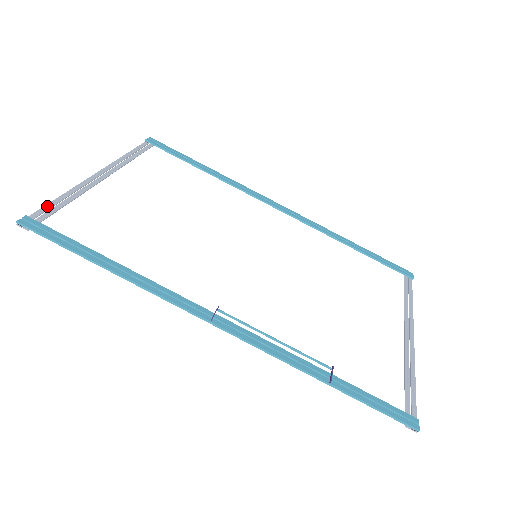
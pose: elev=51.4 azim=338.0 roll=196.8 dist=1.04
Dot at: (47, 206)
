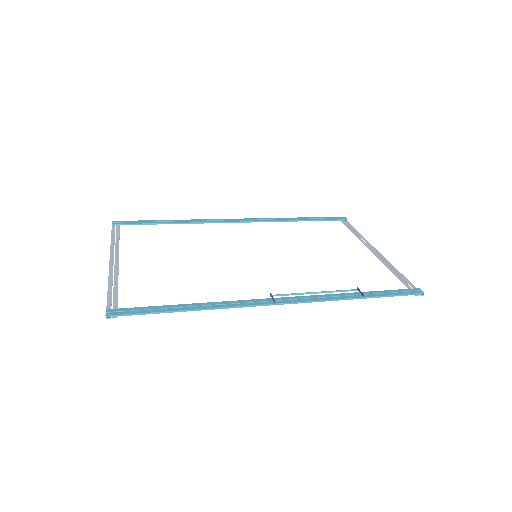
Dot at: (108, 298)
